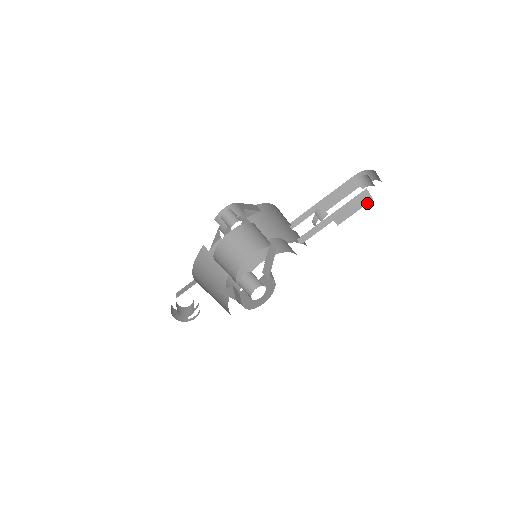
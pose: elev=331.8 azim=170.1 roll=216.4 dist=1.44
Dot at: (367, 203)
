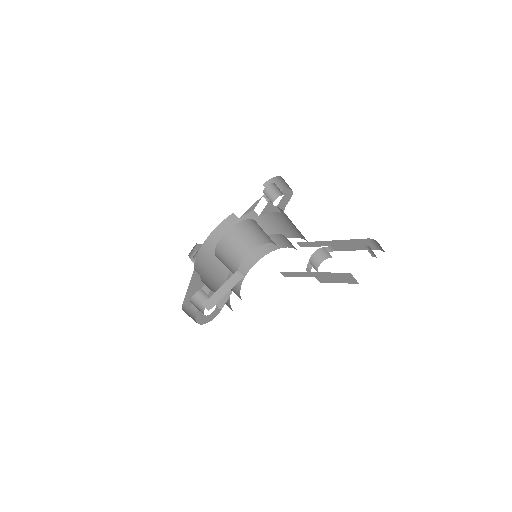
Dot at: (352, 283)
